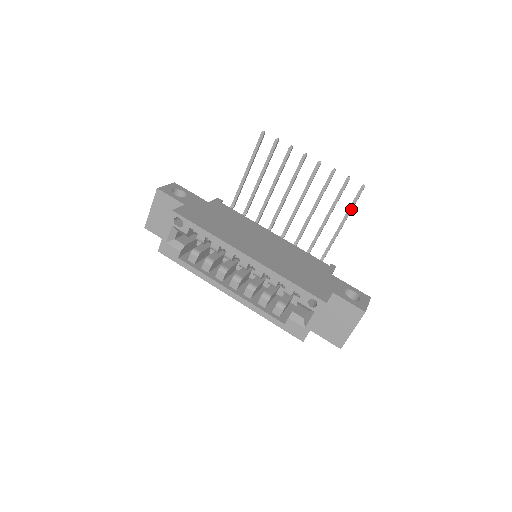
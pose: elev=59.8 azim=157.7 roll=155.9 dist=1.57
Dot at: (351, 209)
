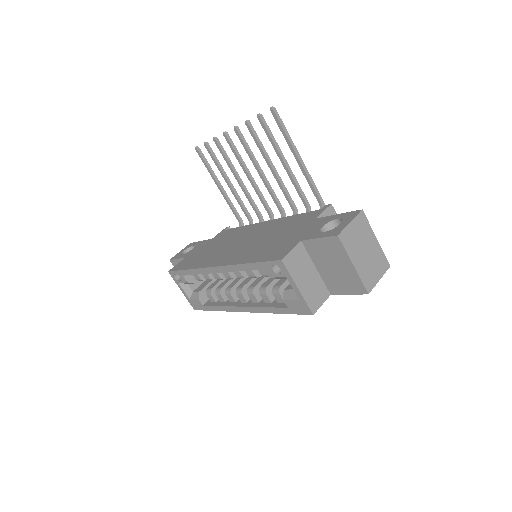
Dot at: (287, 139)
